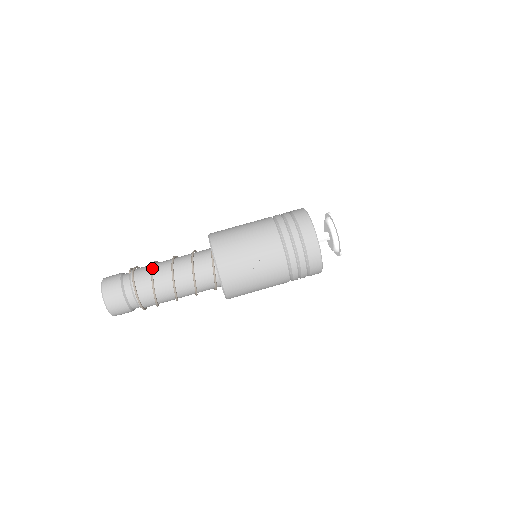
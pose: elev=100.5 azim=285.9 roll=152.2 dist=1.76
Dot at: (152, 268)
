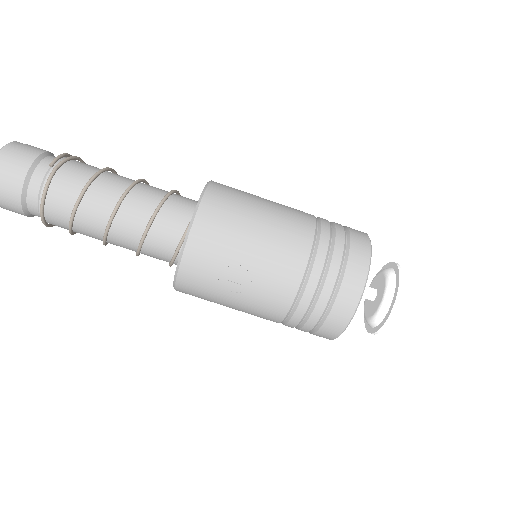
Dot at: (87, 184)
